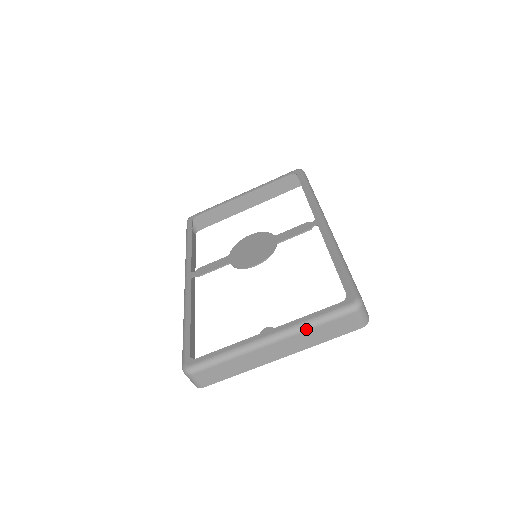
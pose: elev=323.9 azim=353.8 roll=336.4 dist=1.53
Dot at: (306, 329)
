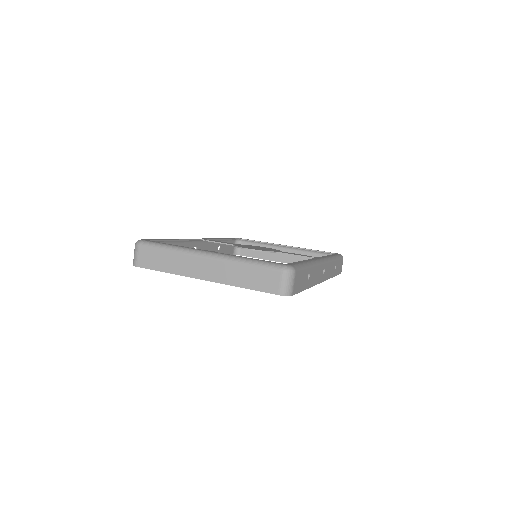
Dot at: (238, 262)
